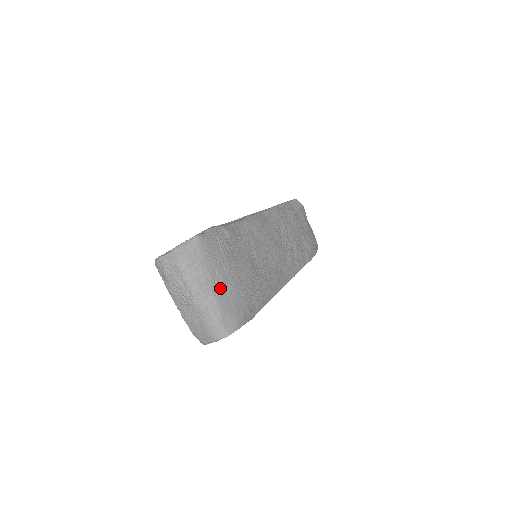
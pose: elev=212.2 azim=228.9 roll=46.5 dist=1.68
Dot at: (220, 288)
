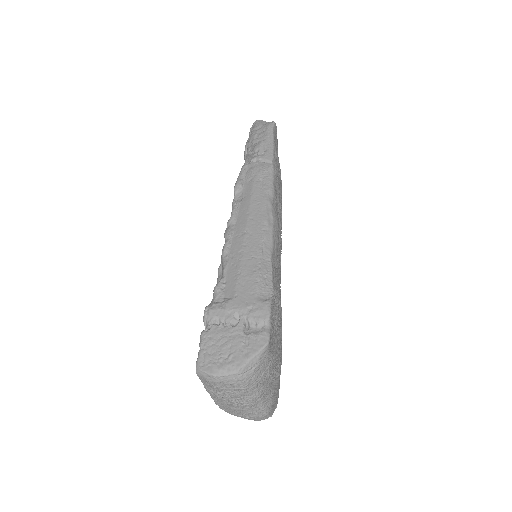
Dot at: (274, 379)
